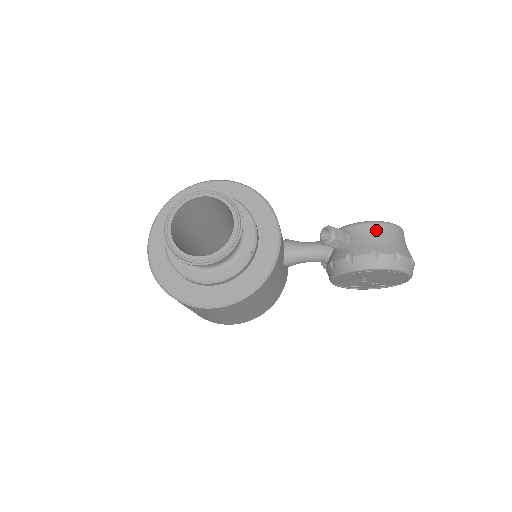
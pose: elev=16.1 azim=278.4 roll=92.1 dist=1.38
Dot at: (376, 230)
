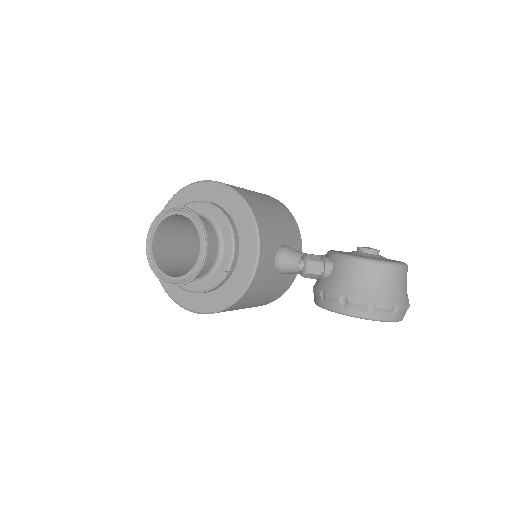
Dot at: (357, 270)
